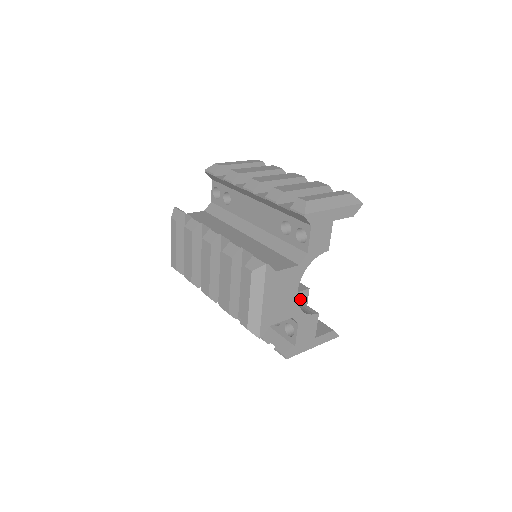
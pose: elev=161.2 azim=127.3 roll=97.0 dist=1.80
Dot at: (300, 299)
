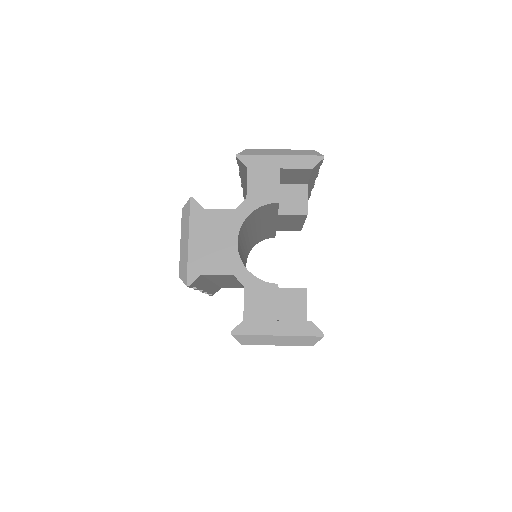
Dot at: (293, 299)
